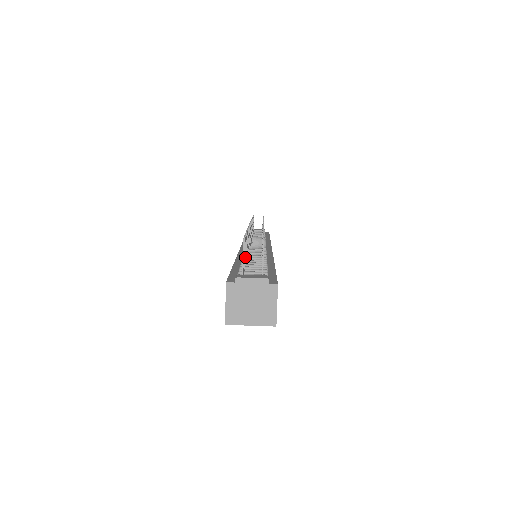
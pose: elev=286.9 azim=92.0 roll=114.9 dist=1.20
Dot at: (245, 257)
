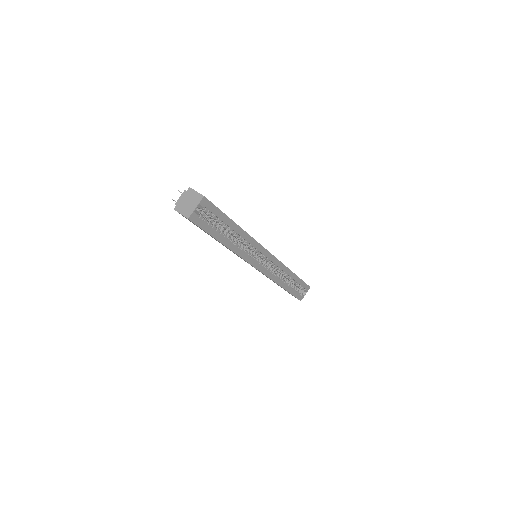
Dot at: occluded
